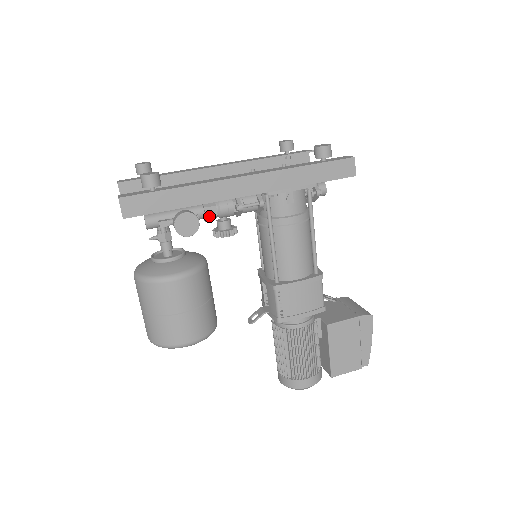
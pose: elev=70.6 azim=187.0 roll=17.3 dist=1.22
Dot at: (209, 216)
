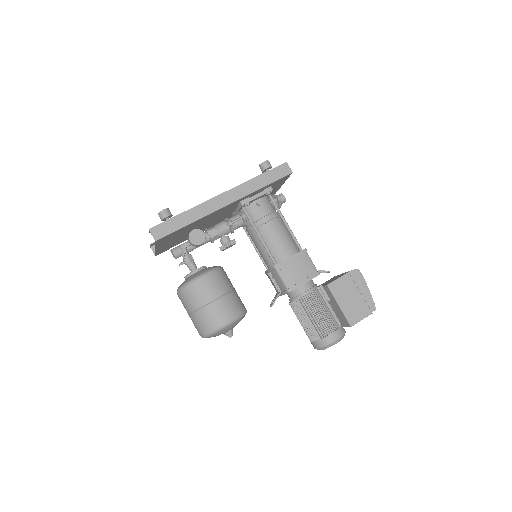
Dot at: (213, 236)
